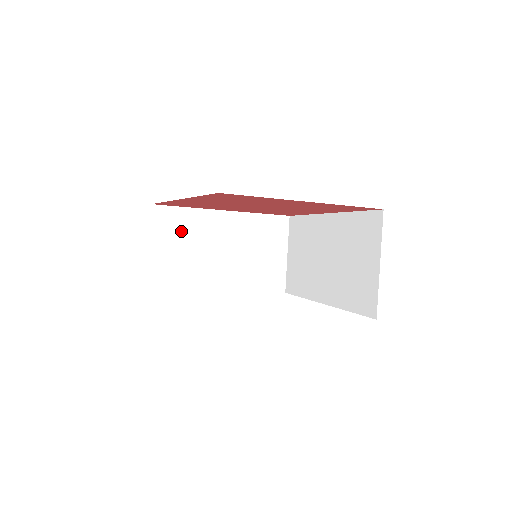
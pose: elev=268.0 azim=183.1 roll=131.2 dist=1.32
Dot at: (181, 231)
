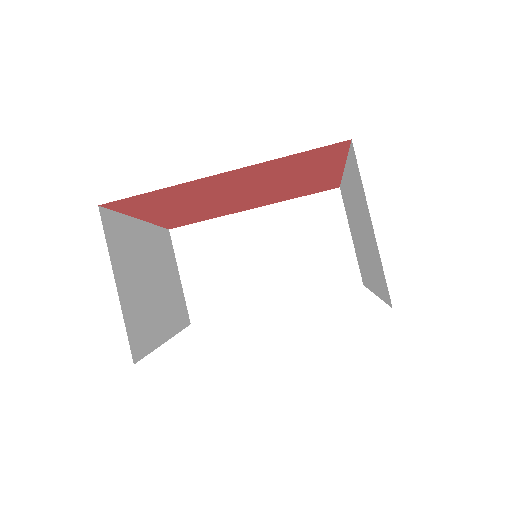
Dot at: (208, 248)
